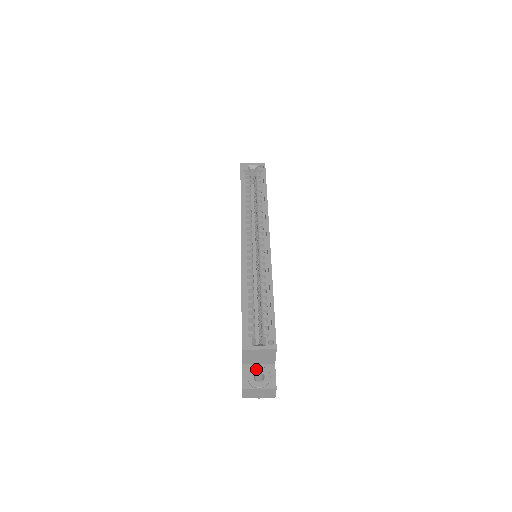
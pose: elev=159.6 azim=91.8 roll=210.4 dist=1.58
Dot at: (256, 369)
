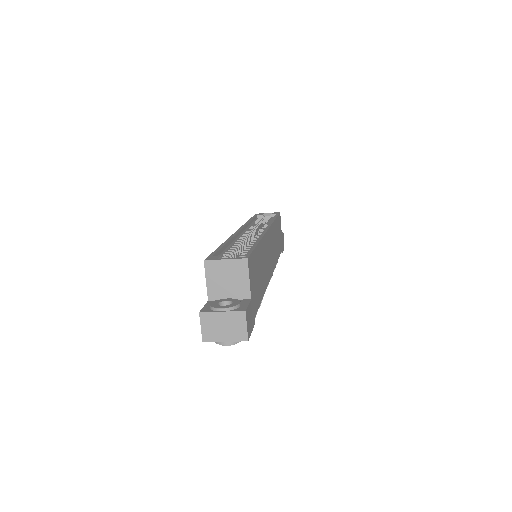
Dot at: (224, 299)
